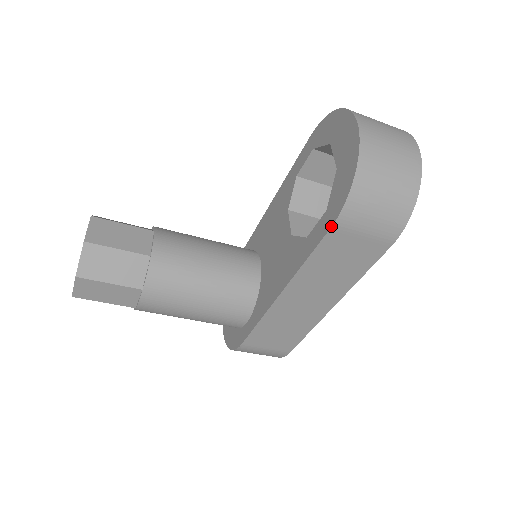
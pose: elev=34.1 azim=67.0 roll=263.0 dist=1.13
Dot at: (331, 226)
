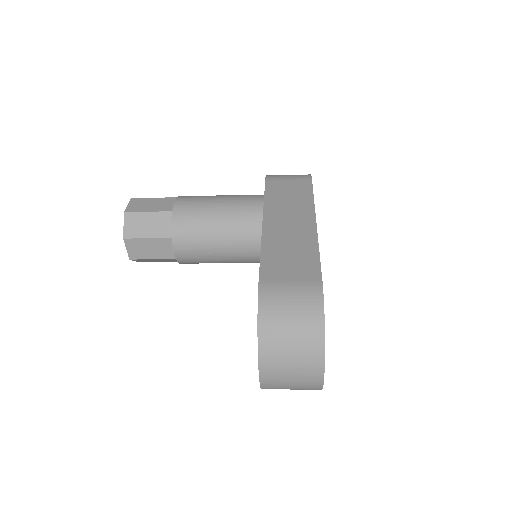
Dot at: occluded
